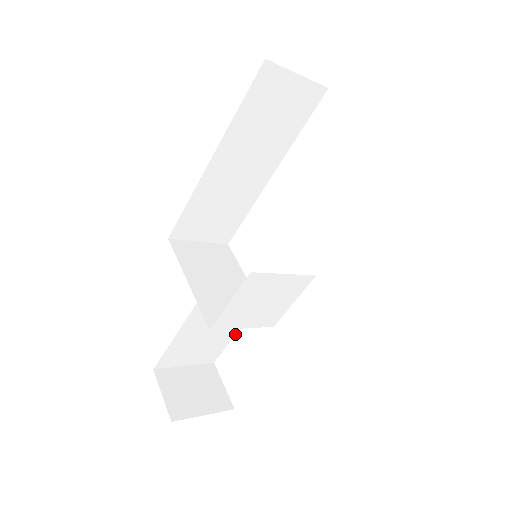
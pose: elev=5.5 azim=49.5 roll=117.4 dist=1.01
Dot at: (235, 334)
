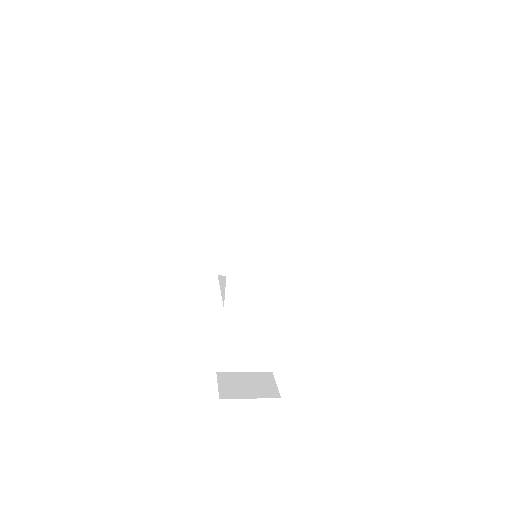
Dot at: (276, 337)
